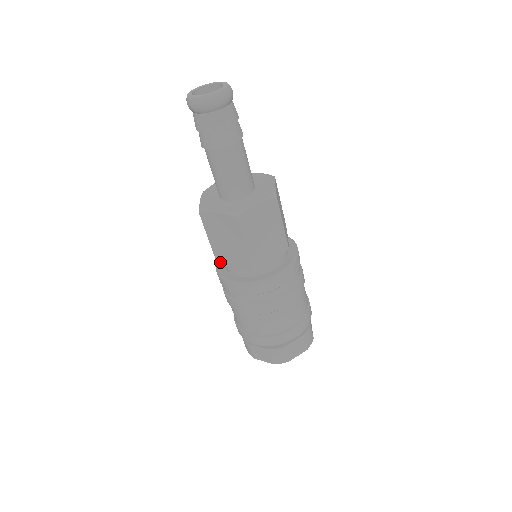
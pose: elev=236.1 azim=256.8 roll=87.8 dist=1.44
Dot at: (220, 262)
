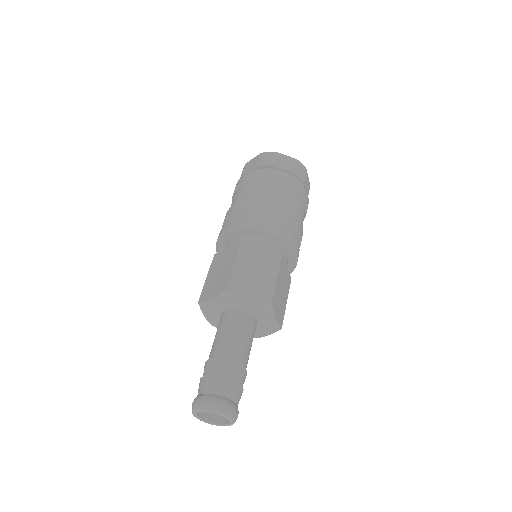
Dot at: occluded
